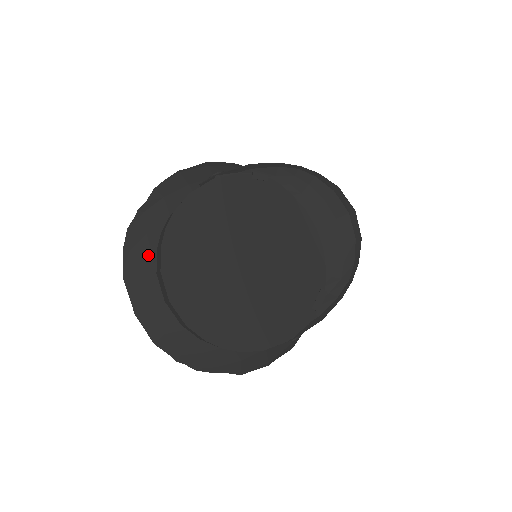
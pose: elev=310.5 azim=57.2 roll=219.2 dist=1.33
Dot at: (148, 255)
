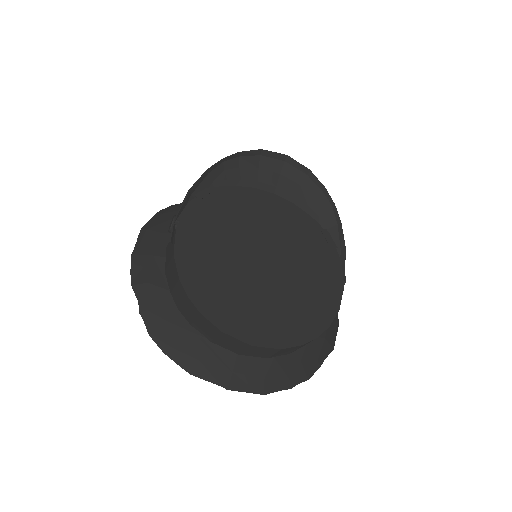
Dot at: (189, 336)
